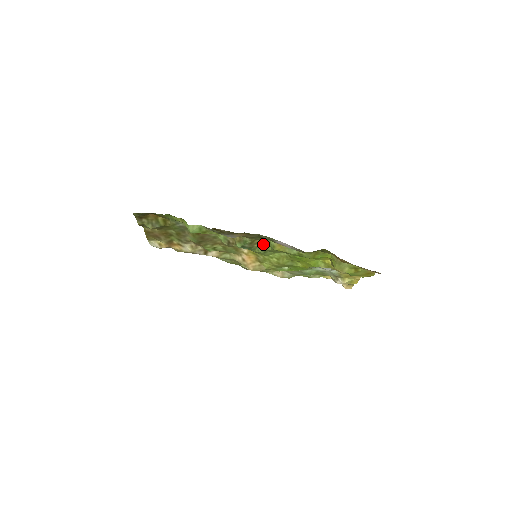
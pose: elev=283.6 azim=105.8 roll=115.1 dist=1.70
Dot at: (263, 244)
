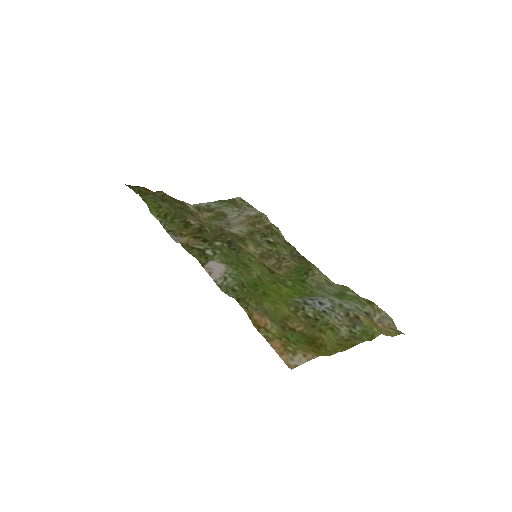
Dot at: (230, 253)
